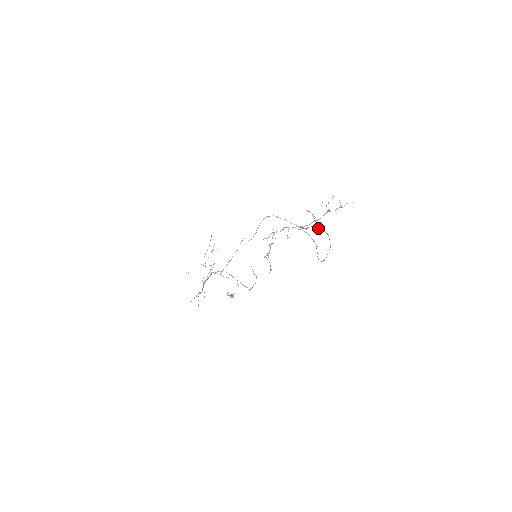
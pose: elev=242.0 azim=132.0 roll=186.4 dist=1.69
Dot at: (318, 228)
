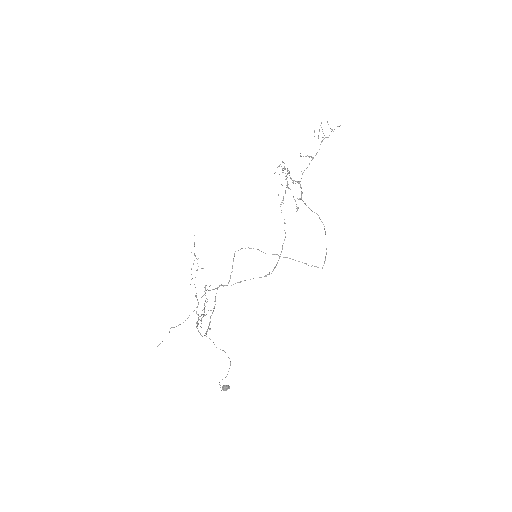
Dot at: (308, 207)
